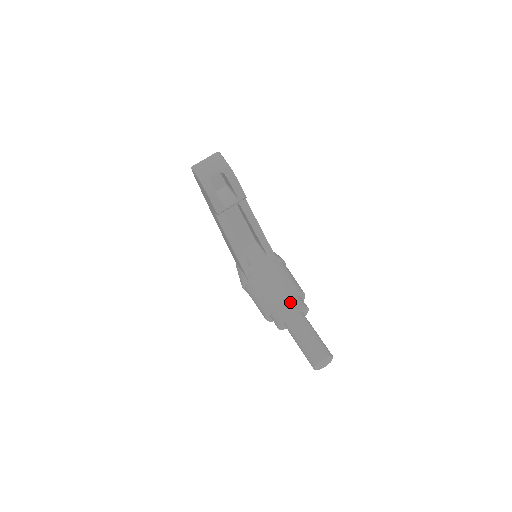
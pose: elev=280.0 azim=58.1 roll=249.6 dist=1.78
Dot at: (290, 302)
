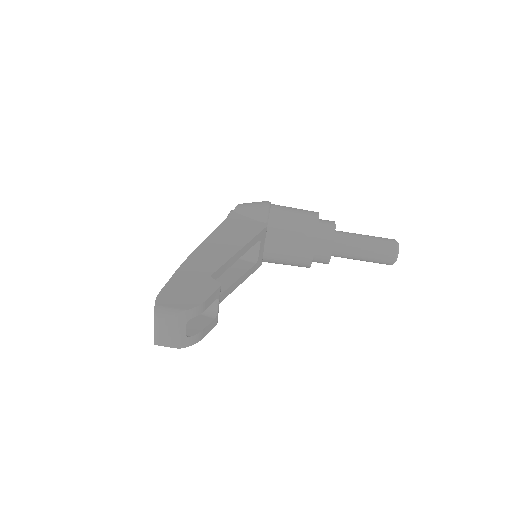
Dot at: (321, 246)
